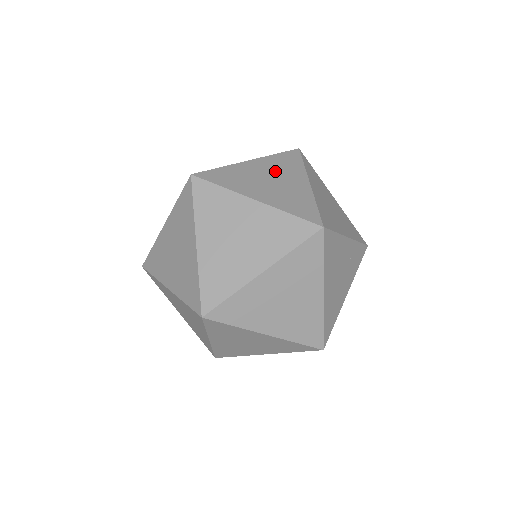
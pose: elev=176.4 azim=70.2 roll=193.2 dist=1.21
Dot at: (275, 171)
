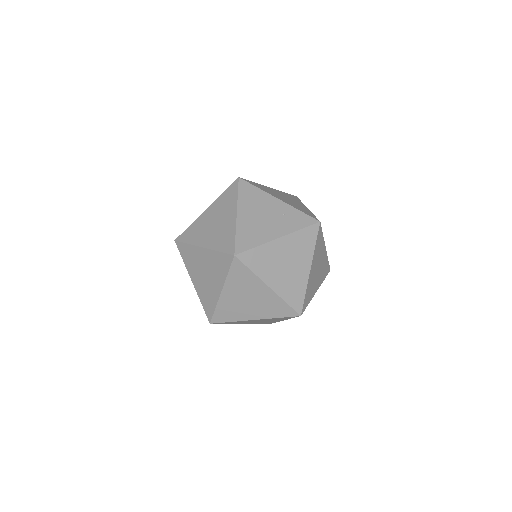
Dot at: occluded
